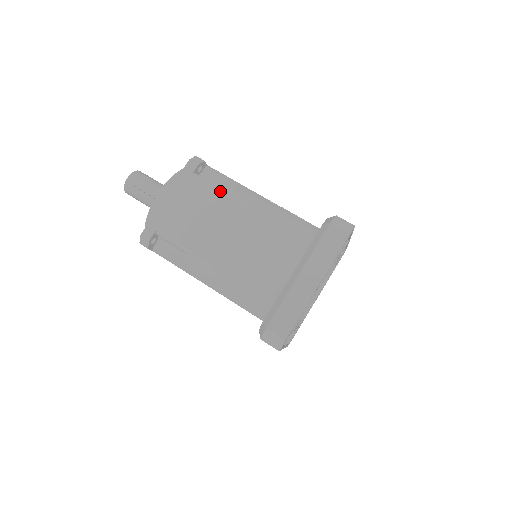
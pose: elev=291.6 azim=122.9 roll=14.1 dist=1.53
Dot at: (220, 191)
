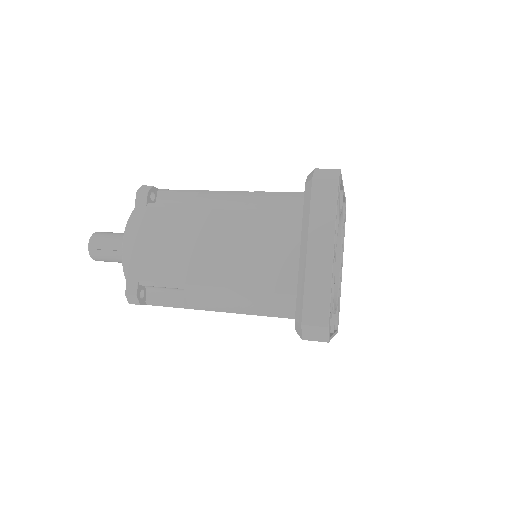
Dot at: (183, 207)
